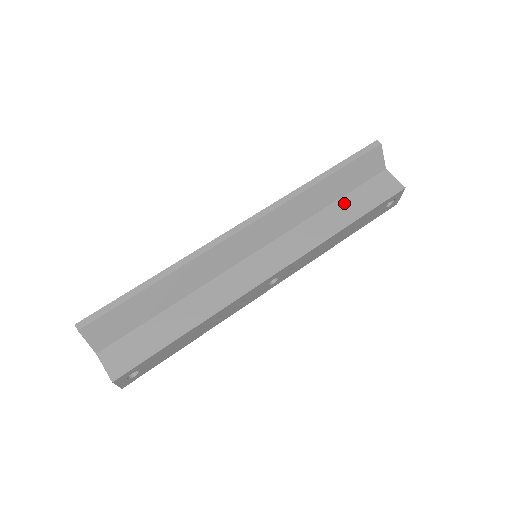
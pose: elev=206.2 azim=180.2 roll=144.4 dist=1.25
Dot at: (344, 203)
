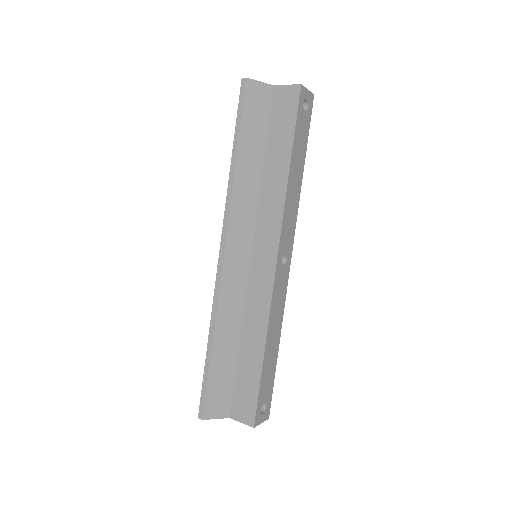
Dot at: (271, 151)
